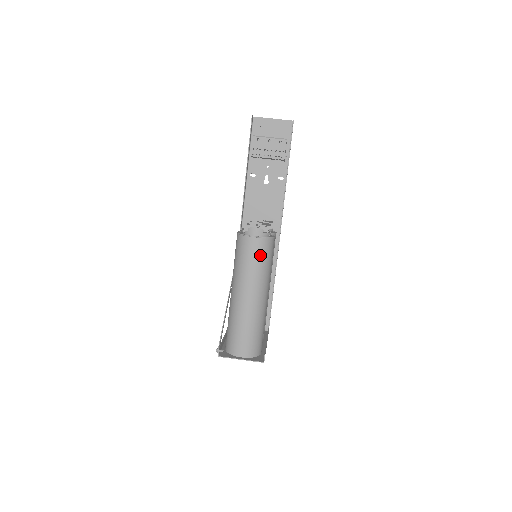
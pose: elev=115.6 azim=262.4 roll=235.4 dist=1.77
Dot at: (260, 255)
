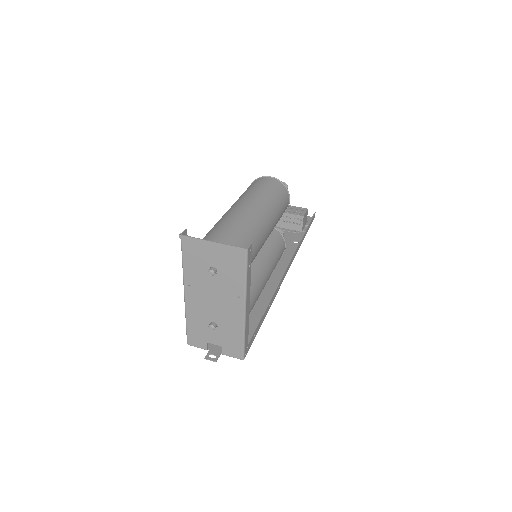
Dot at: (272, 187)
